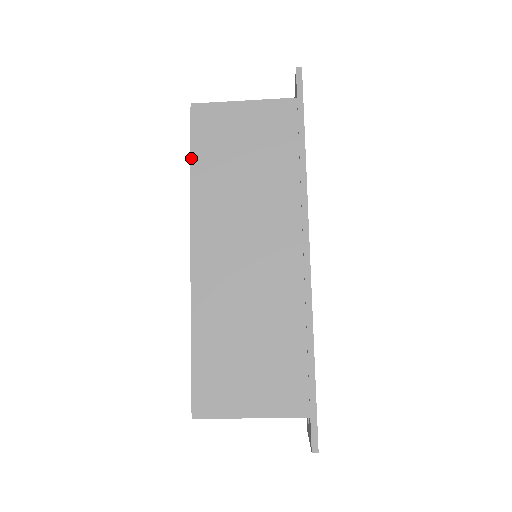
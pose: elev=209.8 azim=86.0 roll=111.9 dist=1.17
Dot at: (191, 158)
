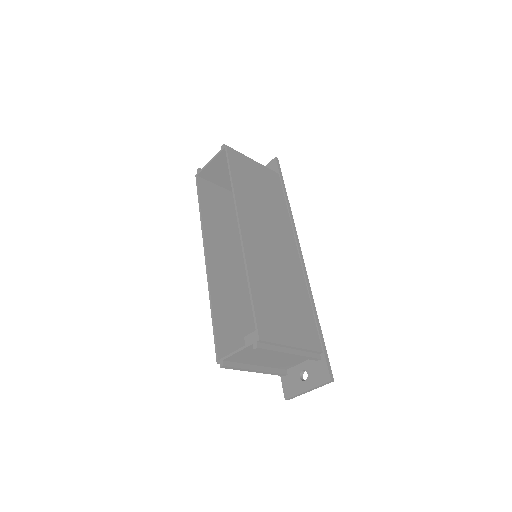
Dot at: (232, 173)
